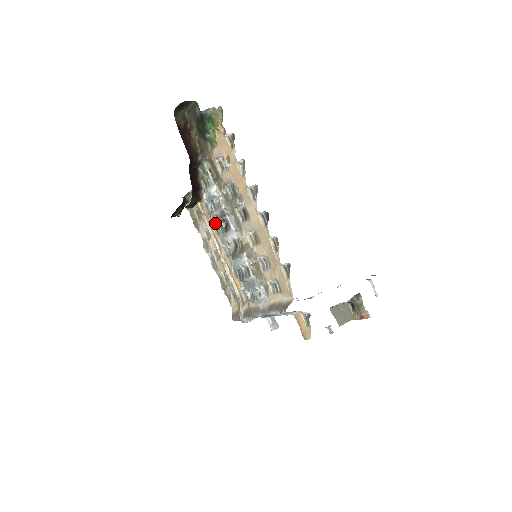
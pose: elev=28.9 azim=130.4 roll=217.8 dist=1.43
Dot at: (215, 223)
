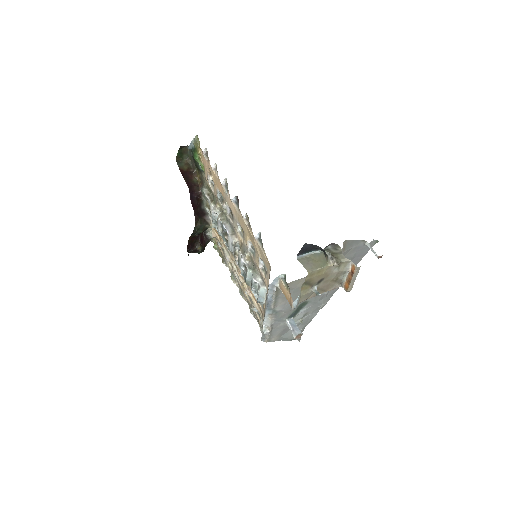
Dot at: occluded
